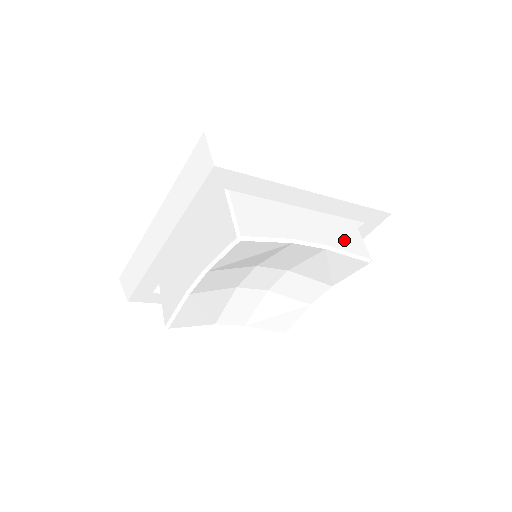
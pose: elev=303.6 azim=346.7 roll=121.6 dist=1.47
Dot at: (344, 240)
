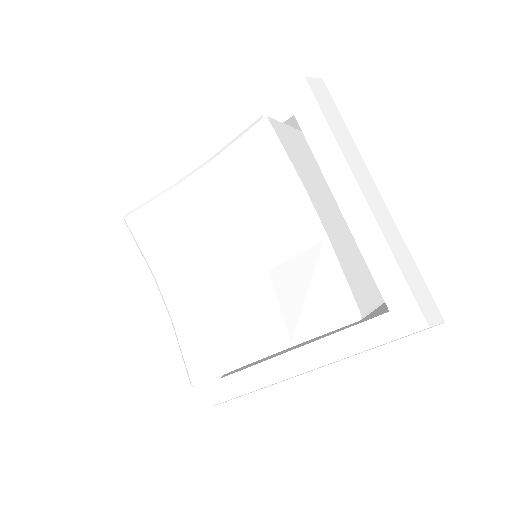
Dot at: (351, 272)
